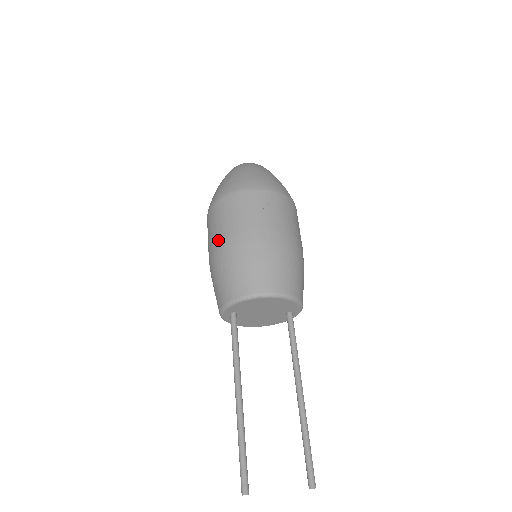
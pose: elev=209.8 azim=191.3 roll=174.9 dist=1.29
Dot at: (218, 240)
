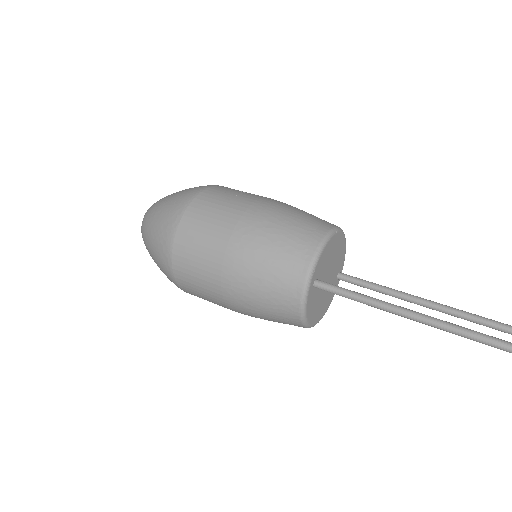
Dot at: (233, 226)
